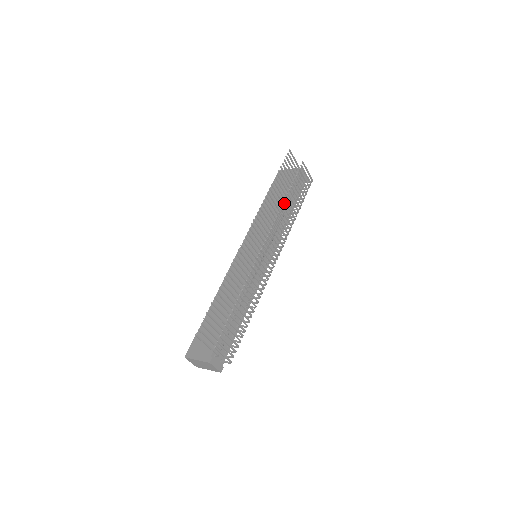
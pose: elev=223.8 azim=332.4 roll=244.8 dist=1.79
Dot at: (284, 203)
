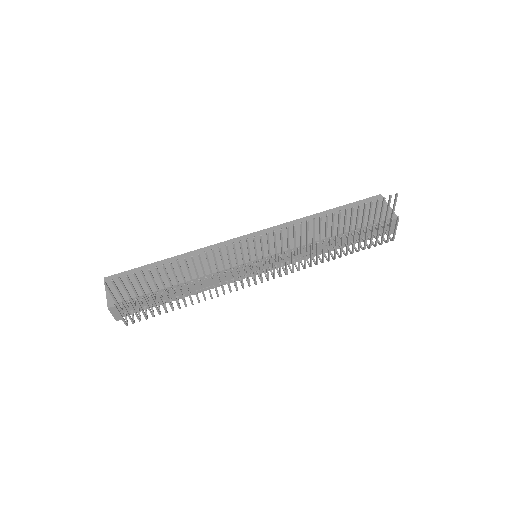
Dot at: occluded
